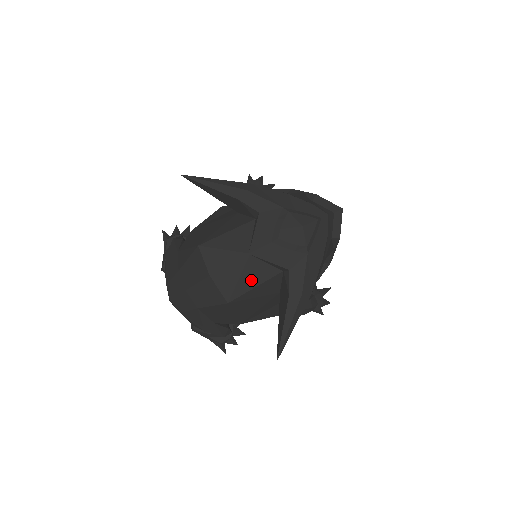
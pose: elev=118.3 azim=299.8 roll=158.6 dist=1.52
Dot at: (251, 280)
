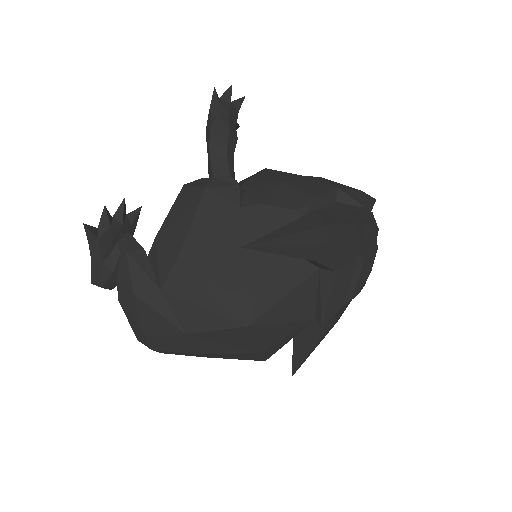
Dot at: occluded
